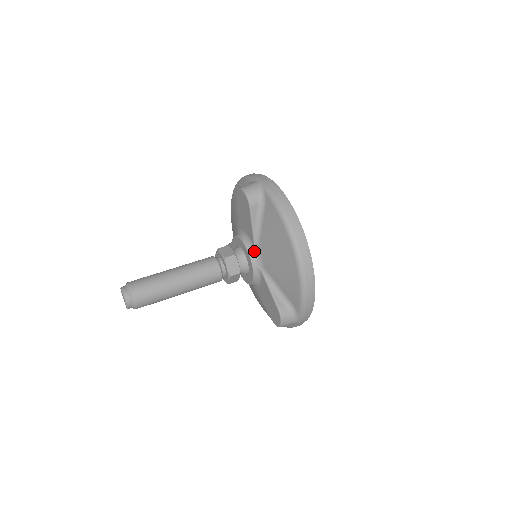
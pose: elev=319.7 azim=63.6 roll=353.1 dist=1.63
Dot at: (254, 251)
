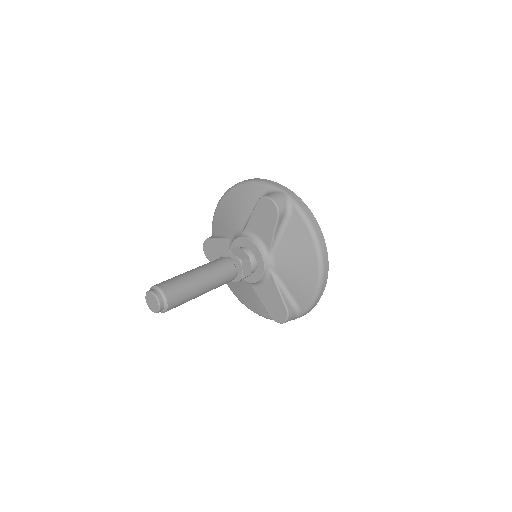
Dot at: (268, 255)
